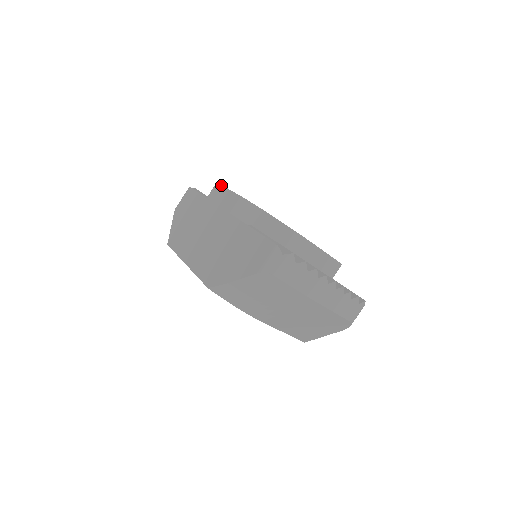
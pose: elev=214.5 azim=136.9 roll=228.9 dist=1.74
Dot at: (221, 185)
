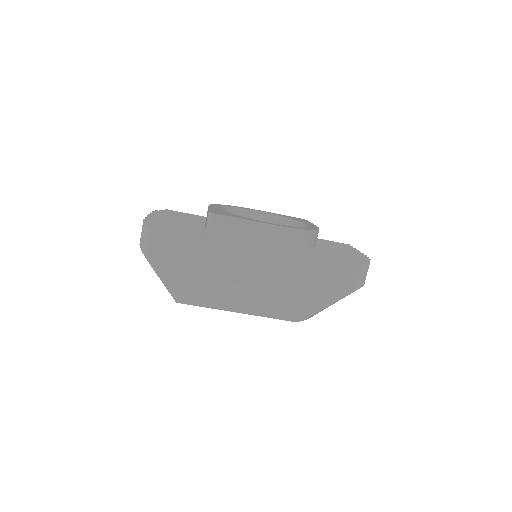
Dot at: (227, 216)
